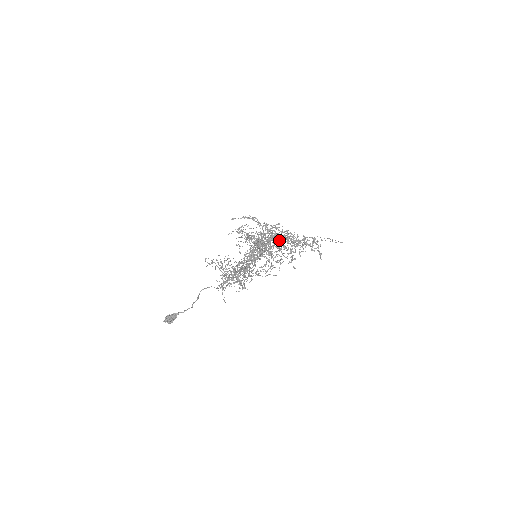
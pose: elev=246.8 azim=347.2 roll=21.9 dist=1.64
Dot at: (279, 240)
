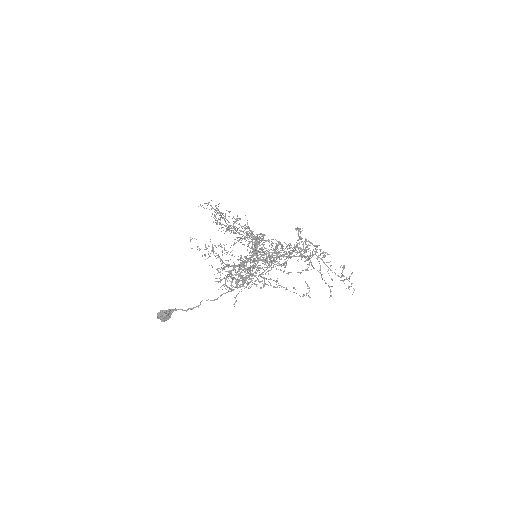
Dot at: (261, 238)
